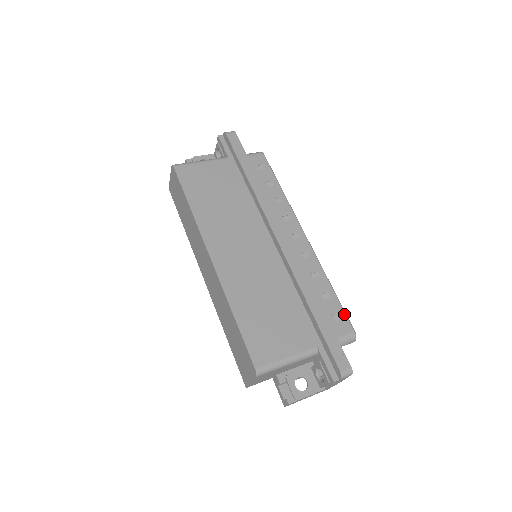
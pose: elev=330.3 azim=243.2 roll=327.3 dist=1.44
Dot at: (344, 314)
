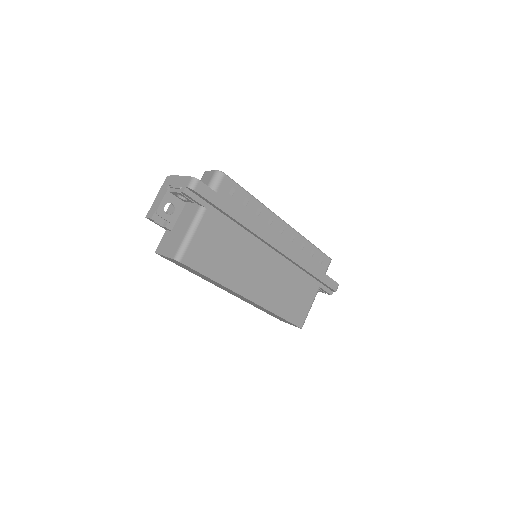
Dot at: (324, 255)
